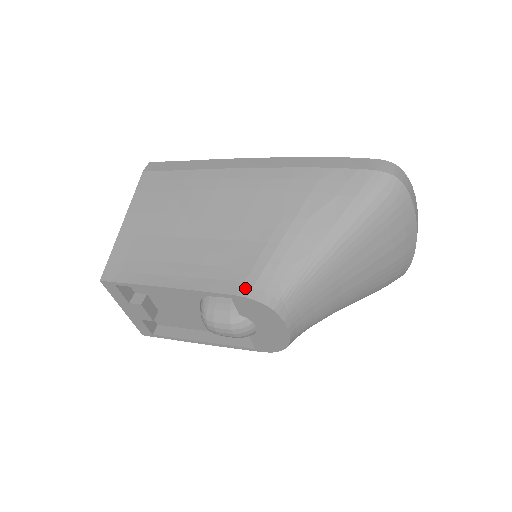
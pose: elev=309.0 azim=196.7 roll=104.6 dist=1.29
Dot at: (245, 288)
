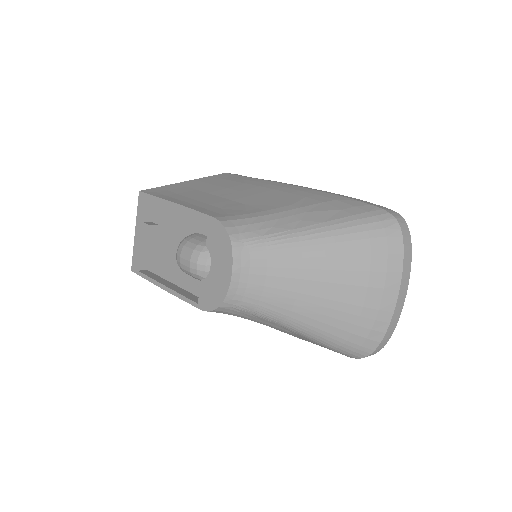
Dot at: (224, 218)
